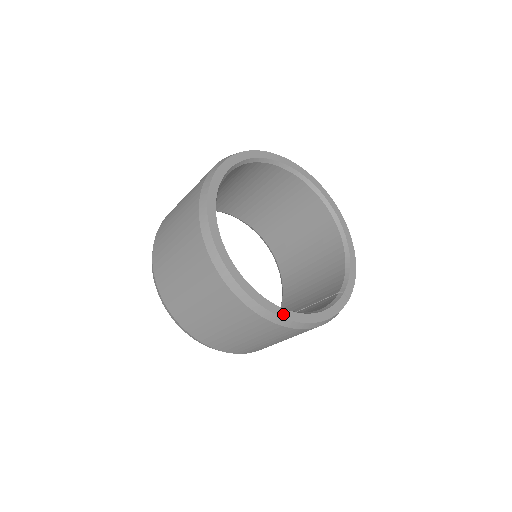
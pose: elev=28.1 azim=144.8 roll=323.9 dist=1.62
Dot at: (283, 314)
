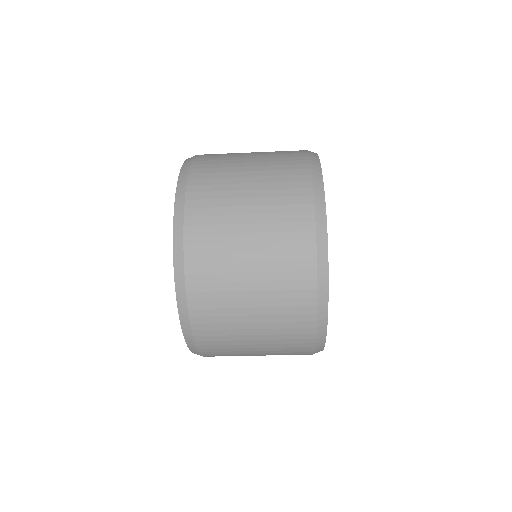
Dot at: (328, 294)
